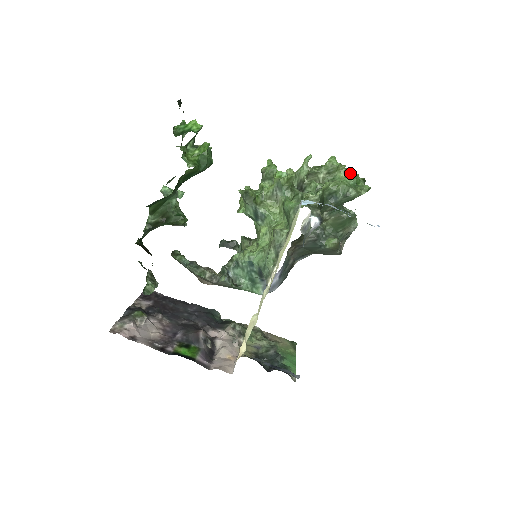
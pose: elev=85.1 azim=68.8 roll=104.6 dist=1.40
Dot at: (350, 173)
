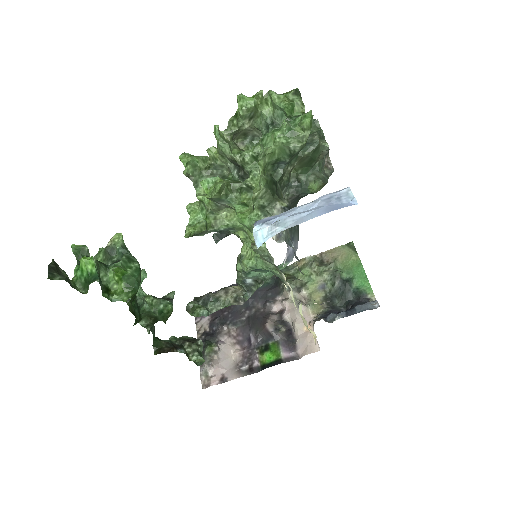
Dot at: (274, 102)
